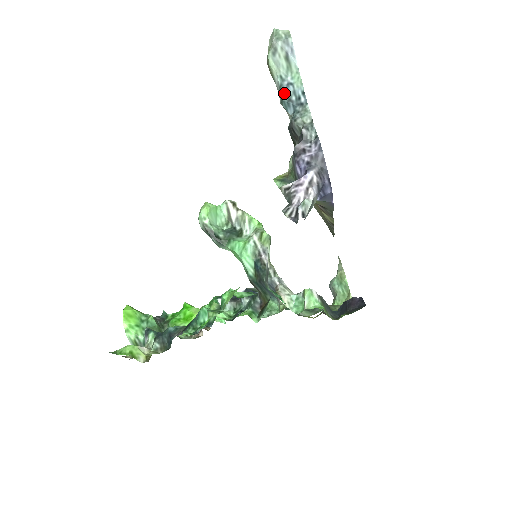
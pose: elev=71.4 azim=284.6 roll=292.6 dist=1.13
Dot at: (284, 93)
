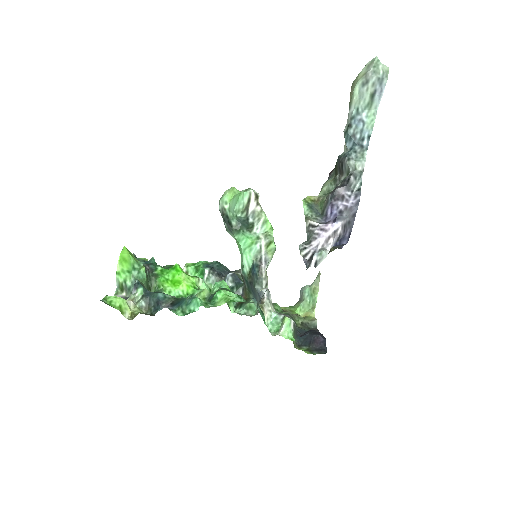
Dot at: (352, 126)
